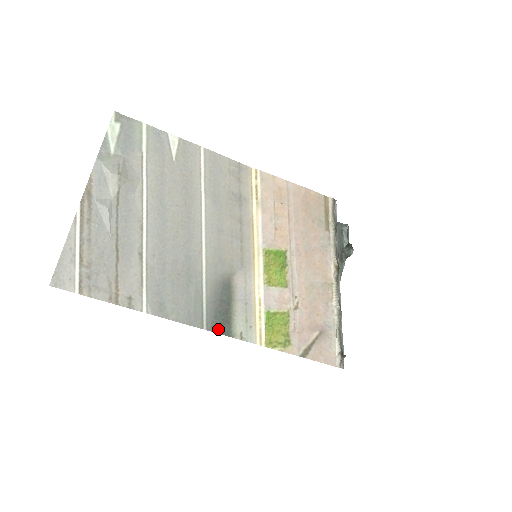
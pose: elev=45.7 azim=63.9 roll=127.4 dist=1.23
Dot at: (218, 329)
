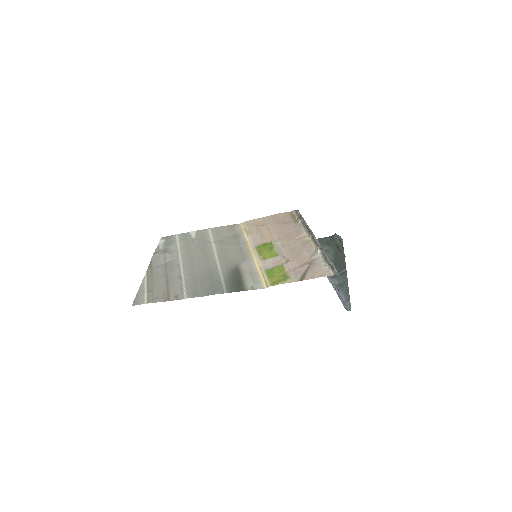
Dot at: (235, 290)
